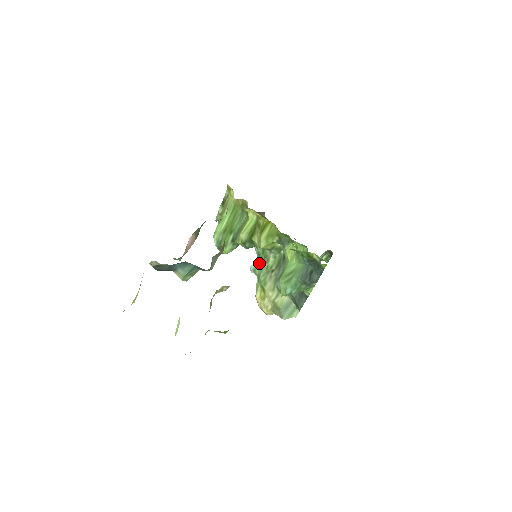
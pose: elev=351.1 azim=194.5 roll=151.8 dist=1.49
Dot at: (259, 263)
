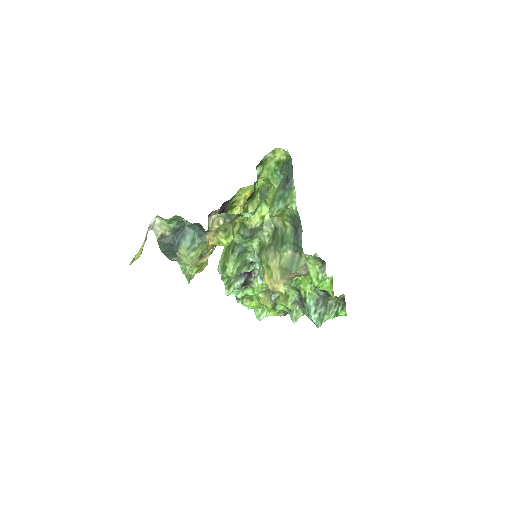
Dot at: (259, 254)
